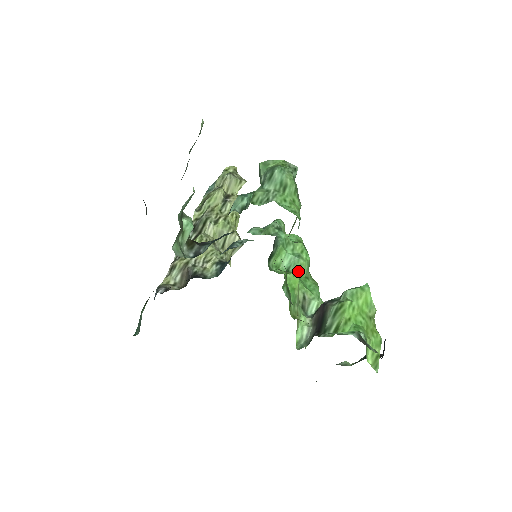
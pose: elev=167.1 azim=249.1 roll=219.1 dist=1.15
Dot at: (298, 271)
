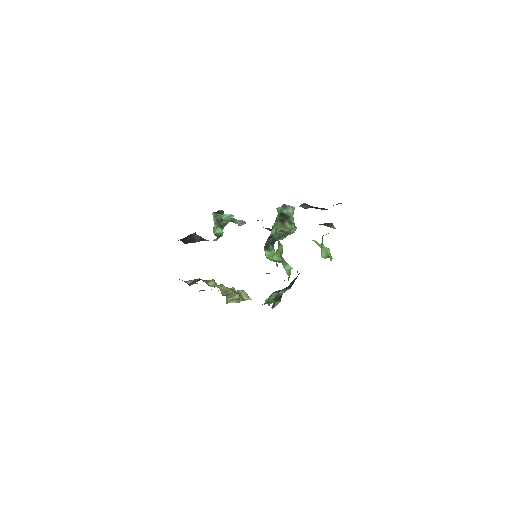
Dot at: occluded
